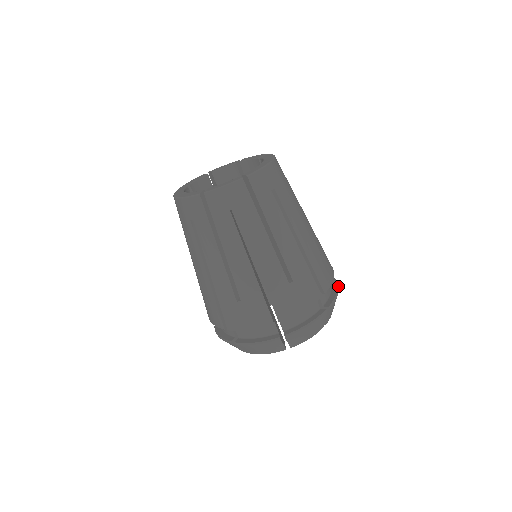
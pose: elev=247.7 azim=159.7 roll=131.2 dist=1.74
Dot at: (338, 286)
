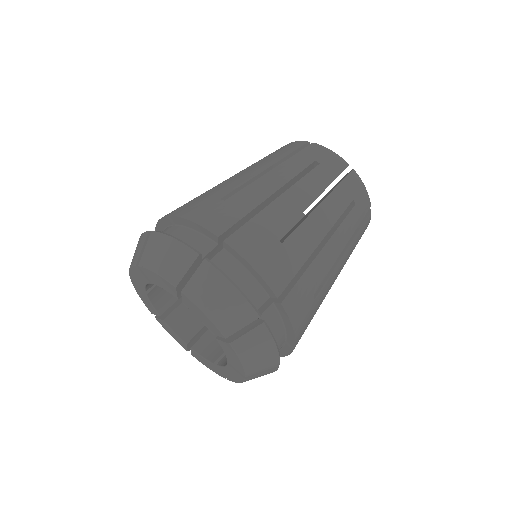
Dot at: occluded
